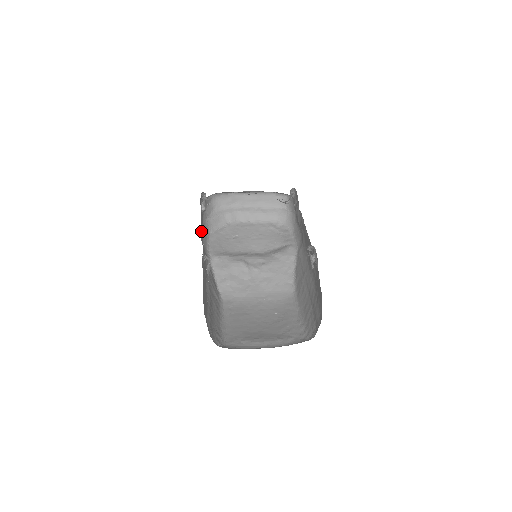
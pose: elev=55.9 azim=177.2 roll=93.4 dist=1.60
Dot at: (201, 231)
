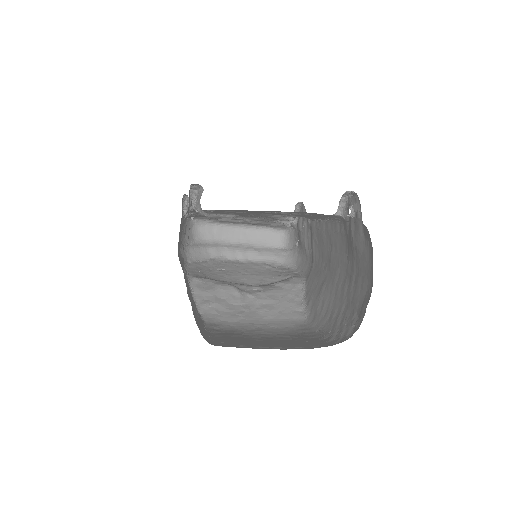
Dot at: (178, 249)
